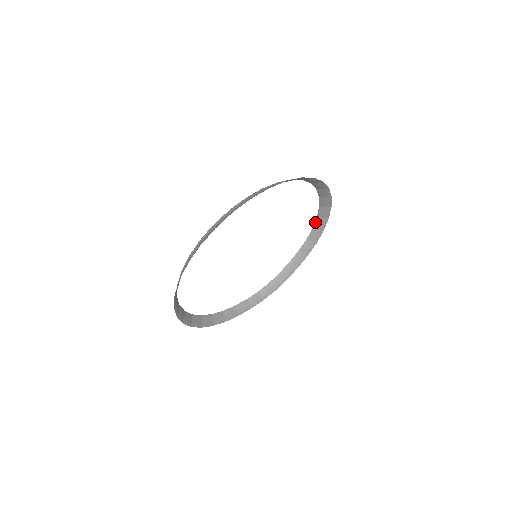
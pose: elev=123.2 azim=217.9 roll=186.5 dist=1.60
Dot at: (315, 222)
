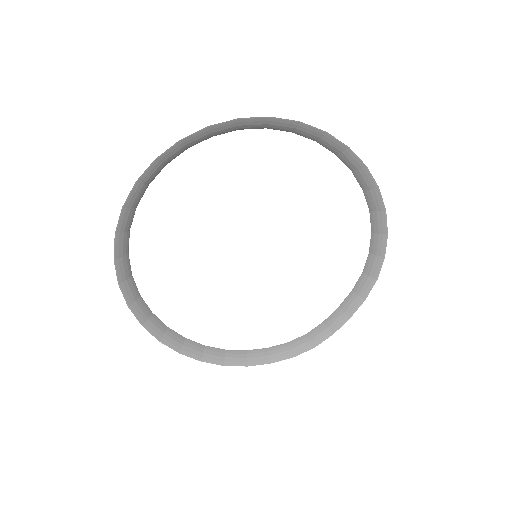
Dot at: (370, 242)
